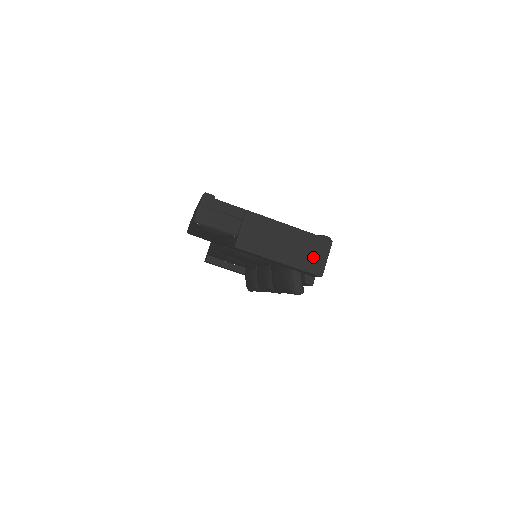
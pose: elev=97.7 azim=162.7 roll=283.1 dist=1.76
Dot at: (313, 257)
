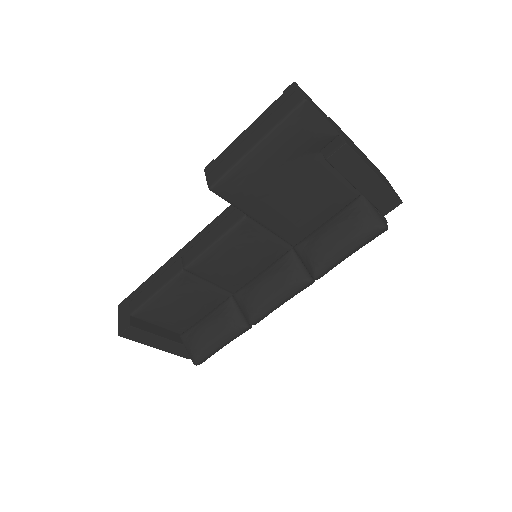
Dot at: (387, 183)
